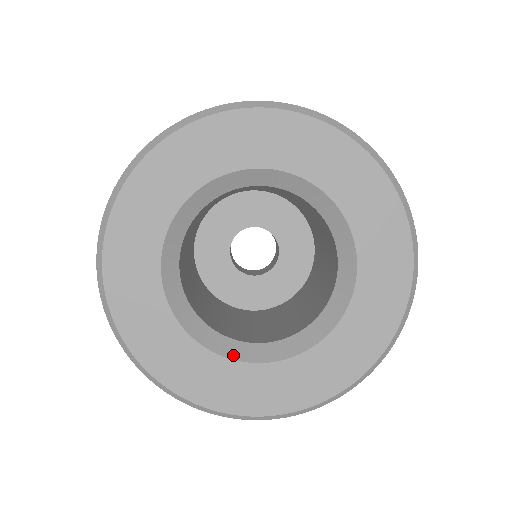
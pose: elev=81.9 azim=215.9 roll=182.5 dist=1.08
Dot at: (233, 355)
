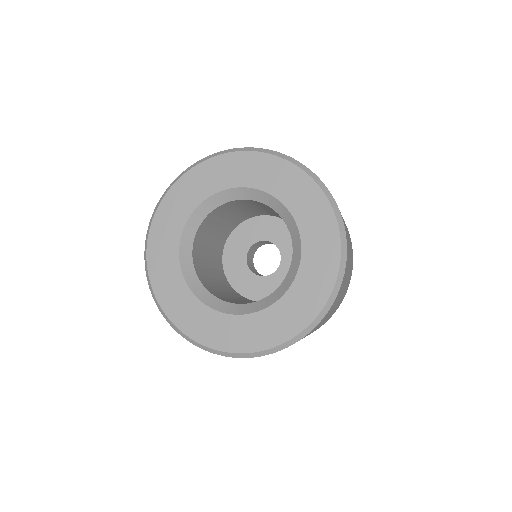
Dot at: (257, 309)
